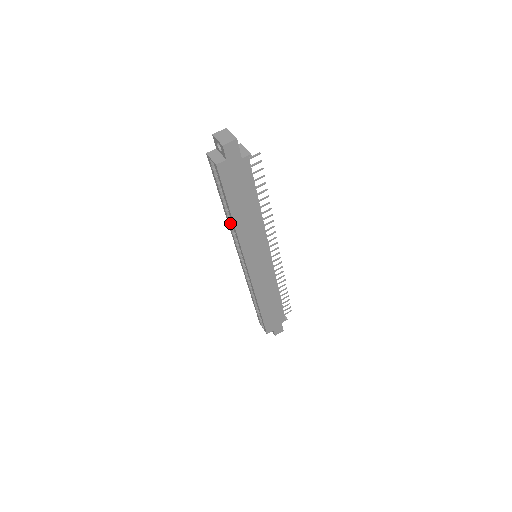
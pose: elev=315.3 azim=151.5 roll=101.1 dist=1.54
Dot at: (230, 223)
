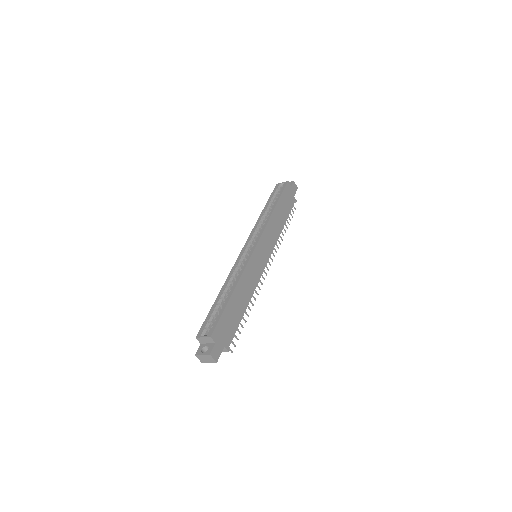
Dot at: (262, 218)
